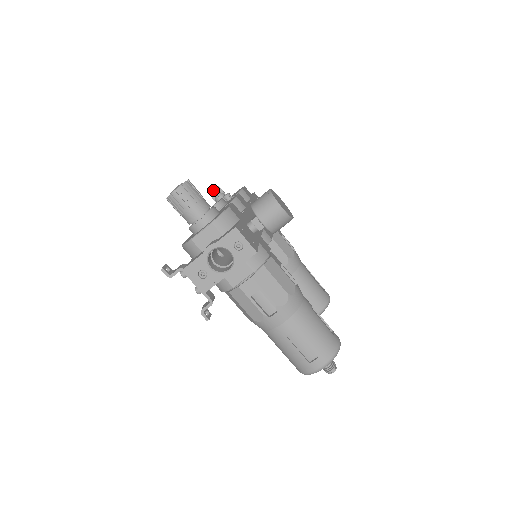
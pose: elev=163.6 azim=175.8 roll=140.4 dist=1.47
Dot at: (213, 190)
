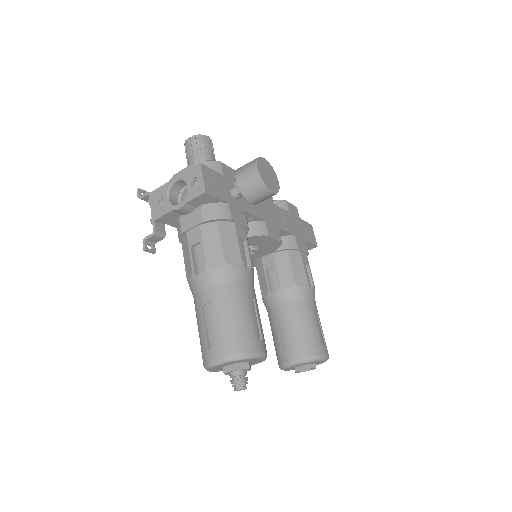
Dot at: occluded
